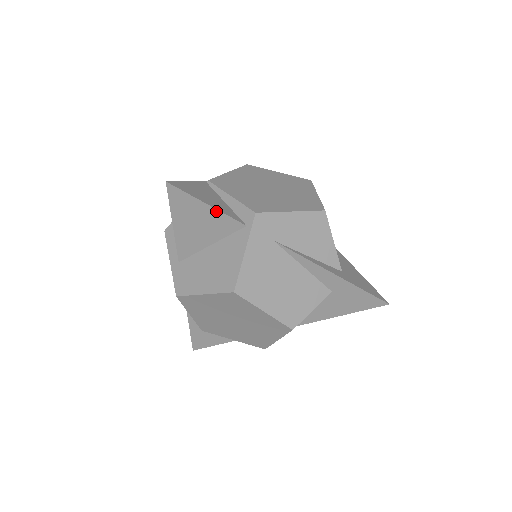
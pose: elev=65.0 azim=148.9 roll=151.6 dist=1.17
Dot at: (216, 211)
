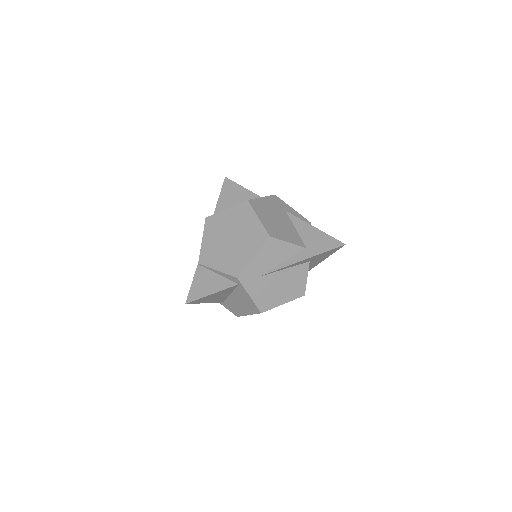
Dot at: (219, 292)
